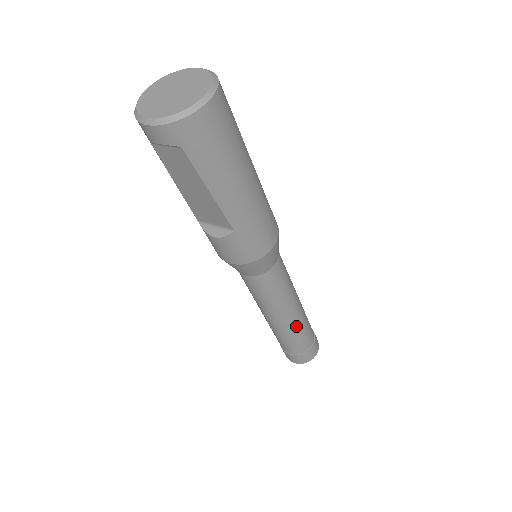
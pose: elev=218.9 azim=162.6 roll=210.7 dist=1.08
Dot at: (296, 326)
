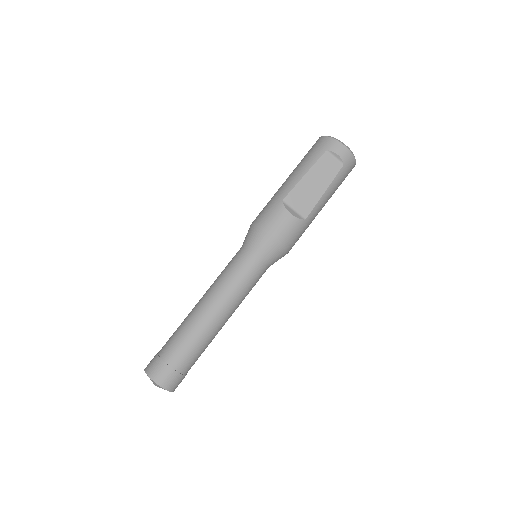
Dot at: (215, 335)
